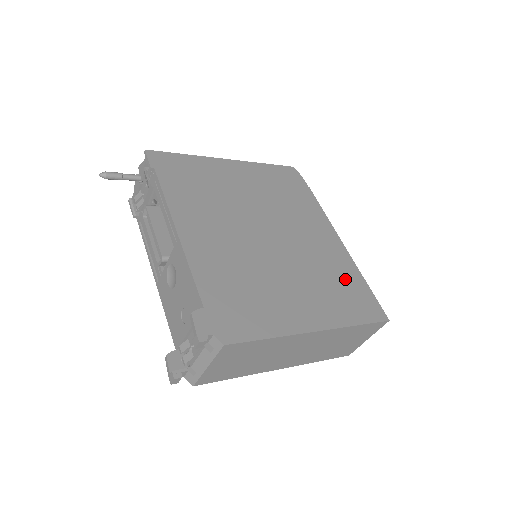
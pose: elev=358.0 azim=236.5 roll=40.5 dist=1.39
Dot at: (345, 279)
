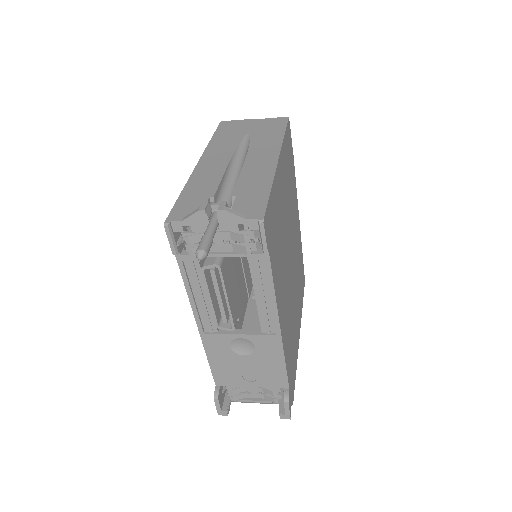
Dot at: occluded
